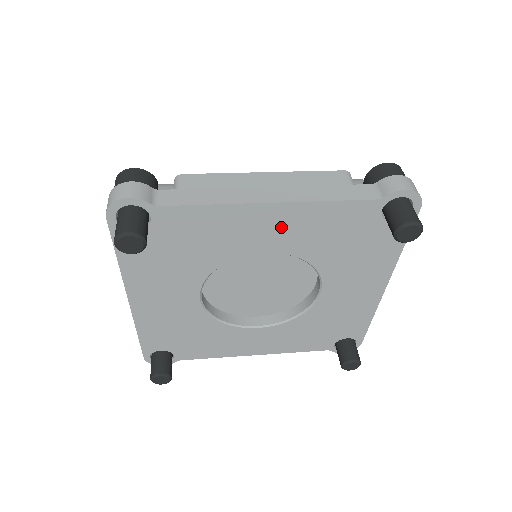
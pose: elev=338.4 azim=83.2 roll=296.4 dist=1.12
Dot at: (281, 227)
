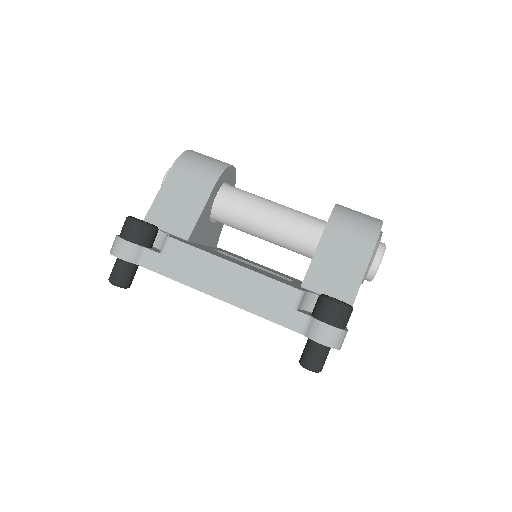
Dot at: occluded
